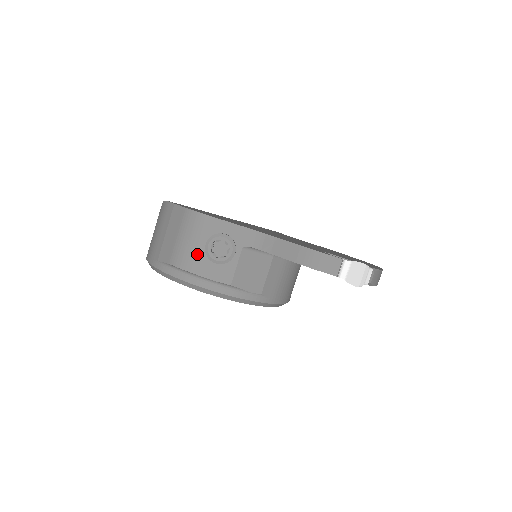
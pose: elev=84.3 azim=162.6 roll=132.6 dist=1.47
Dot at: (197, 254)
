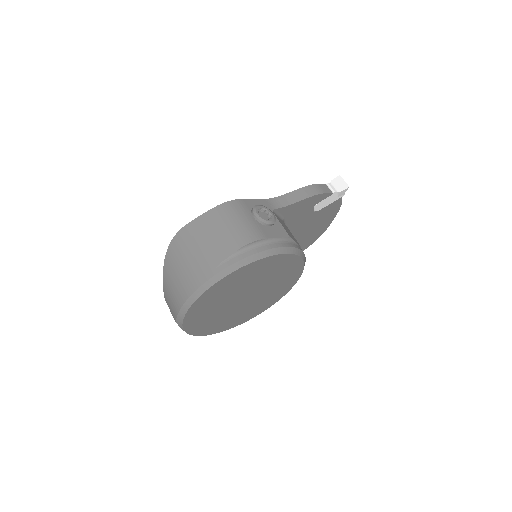
Dot at: (255, 225)
